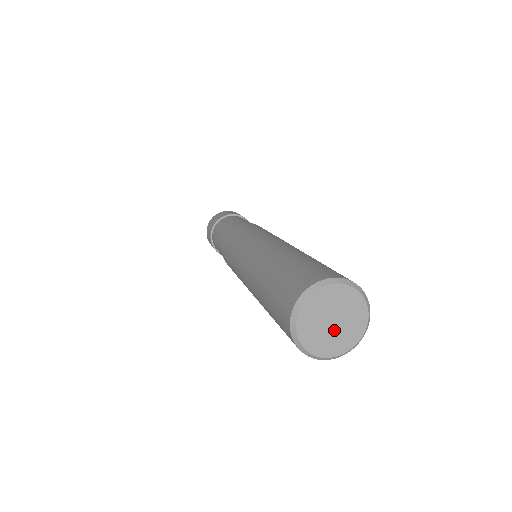
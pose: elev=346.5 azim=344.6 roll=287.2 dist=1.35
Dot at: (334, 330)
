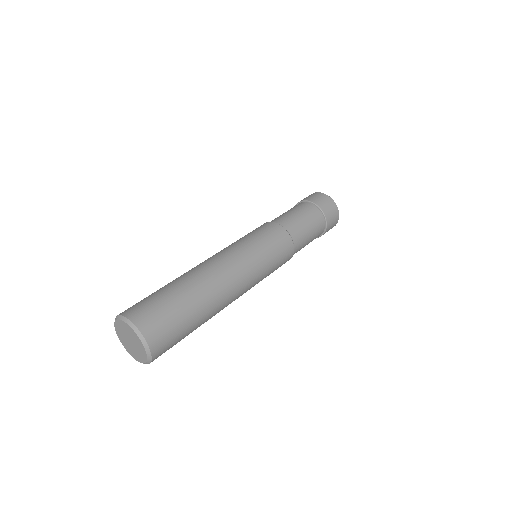
Dot at: (131, 345)
